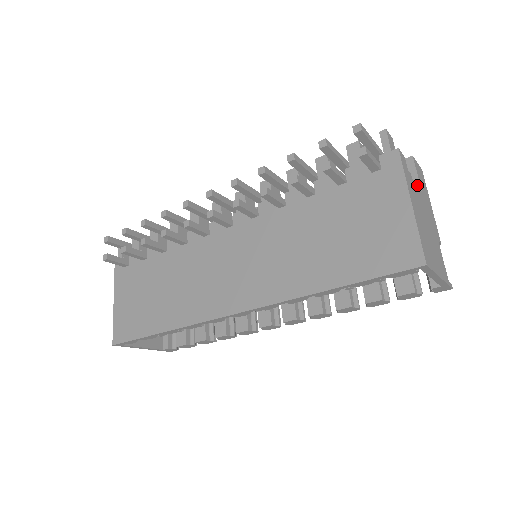
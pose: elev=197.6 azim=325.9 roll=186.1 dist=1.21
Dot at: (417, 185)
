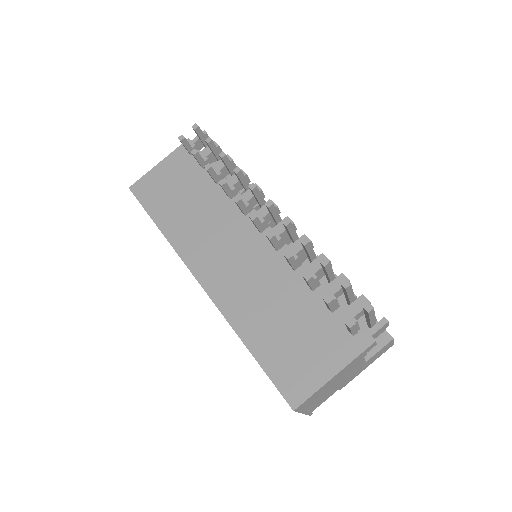
Dot at: (370, 355)
